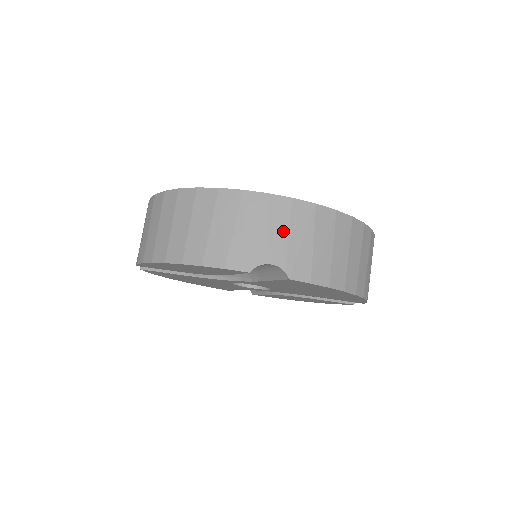
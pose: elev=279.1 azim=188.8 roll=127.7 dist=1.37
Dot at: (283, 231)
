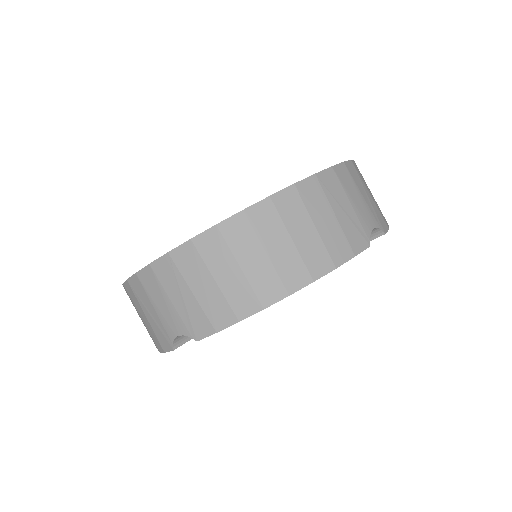
Dot at: (359, 195)
